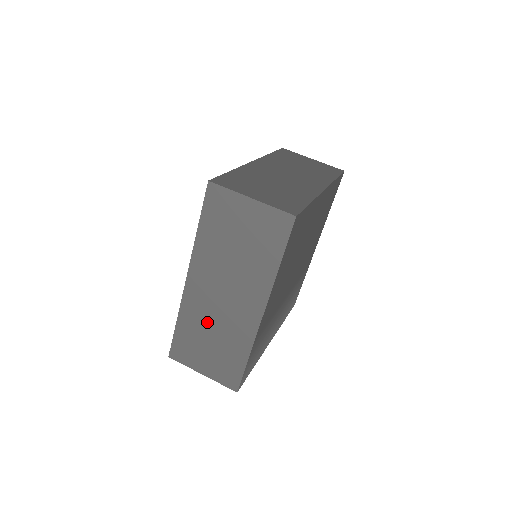
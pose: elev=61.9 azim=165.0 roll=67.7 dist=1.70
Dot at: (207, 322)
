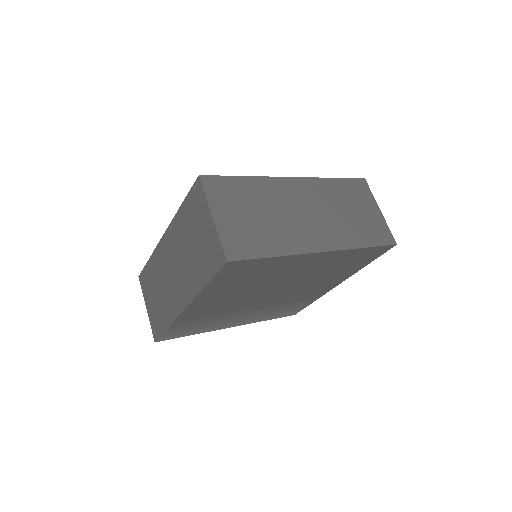
Dot at: (161, 278)
